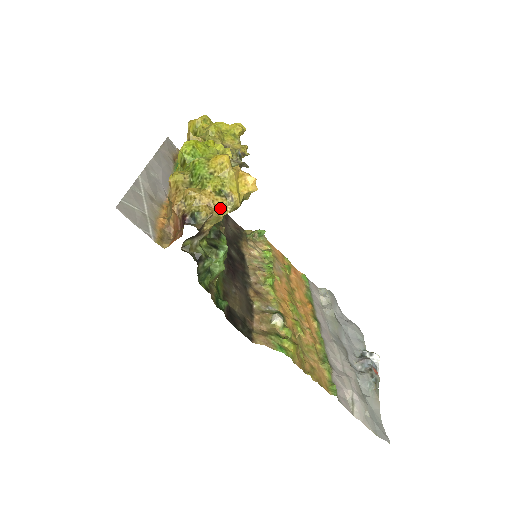
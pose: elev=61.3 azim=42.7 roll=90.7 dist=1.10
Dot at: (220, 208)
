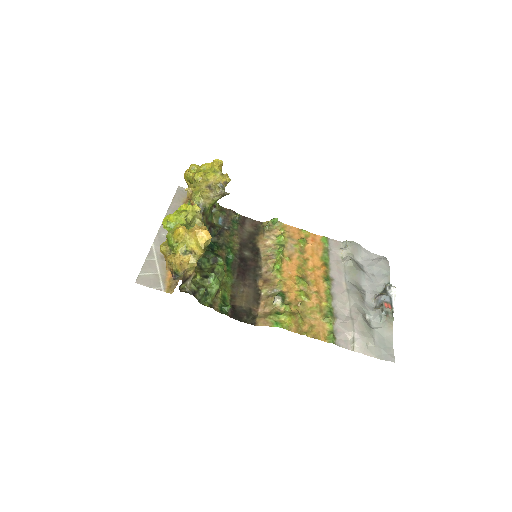
Dot at: (189, 262)
